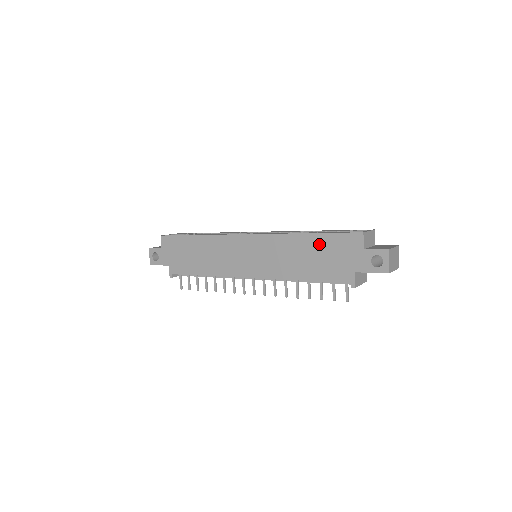
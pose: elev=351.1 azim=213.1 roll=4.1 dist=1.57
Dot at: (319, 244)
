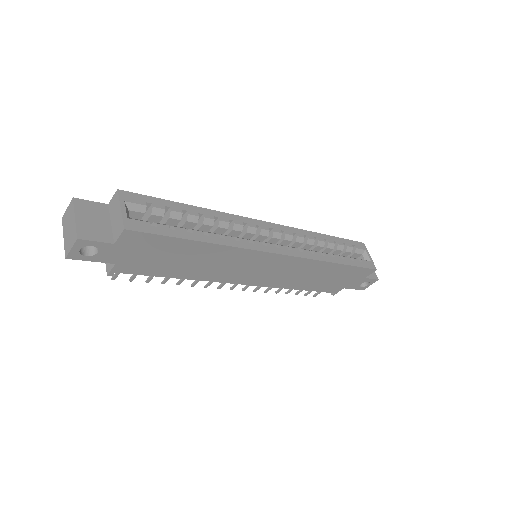
Dot at: (340, 271)
